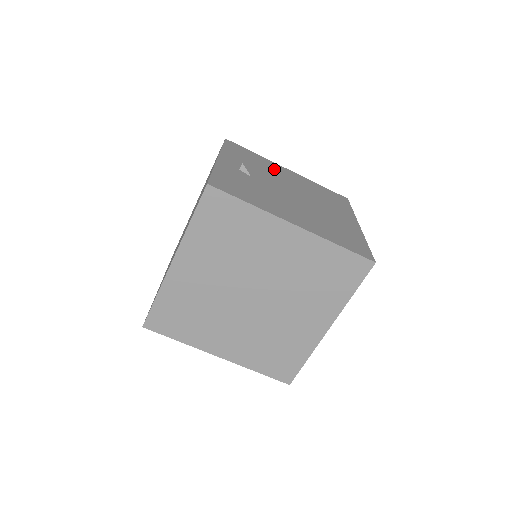
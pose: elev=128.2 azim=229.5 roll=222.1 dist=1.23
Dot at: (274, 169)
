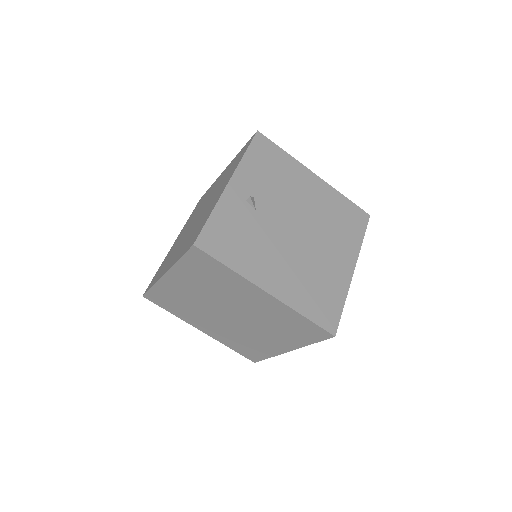
Dot at: (295, 181)
